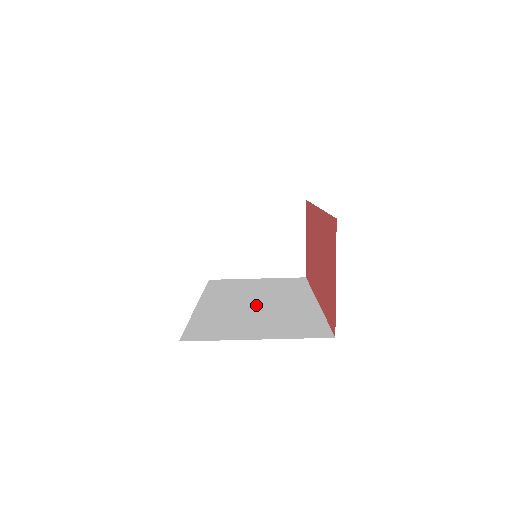
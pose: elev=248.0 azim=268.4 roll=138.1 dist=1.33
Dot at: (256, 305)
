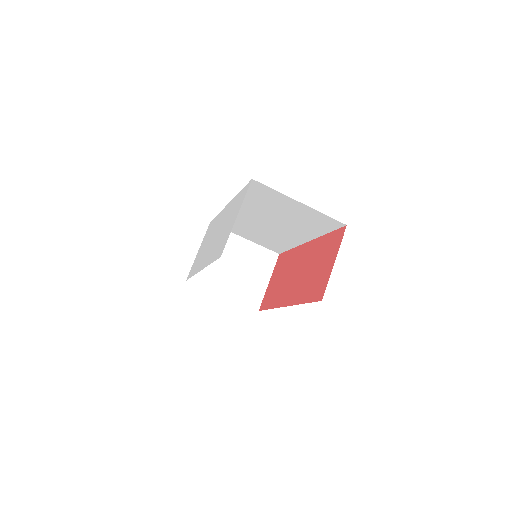
Dot at: occluded
